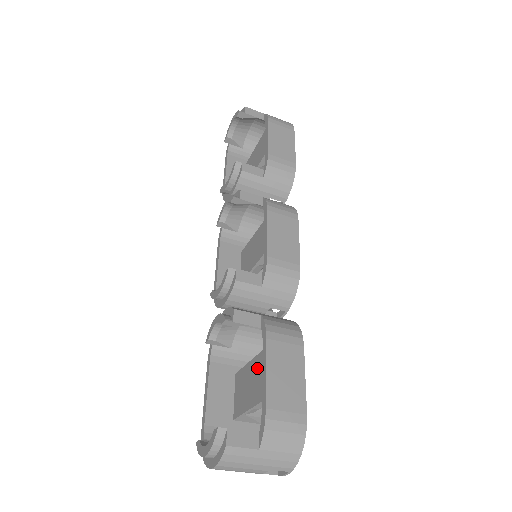
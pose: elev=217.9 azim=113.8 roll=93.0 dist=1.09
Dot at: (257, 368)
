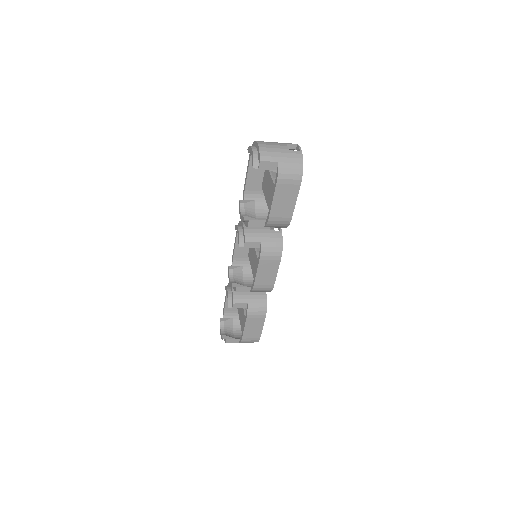
Dot at: (243, 318)
